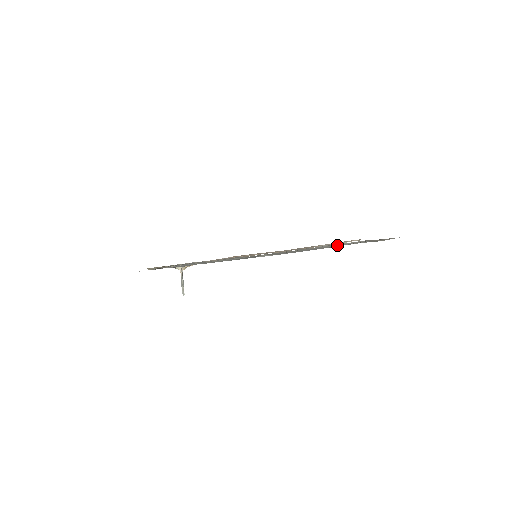
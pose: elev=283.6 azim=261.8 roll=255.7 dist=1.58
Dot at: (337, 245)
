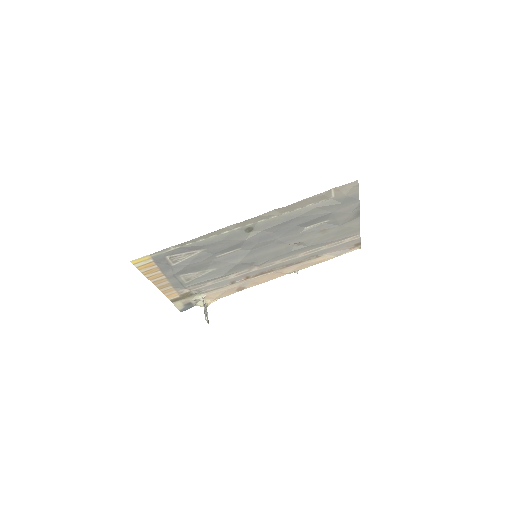
Dot at: (304, 199)
